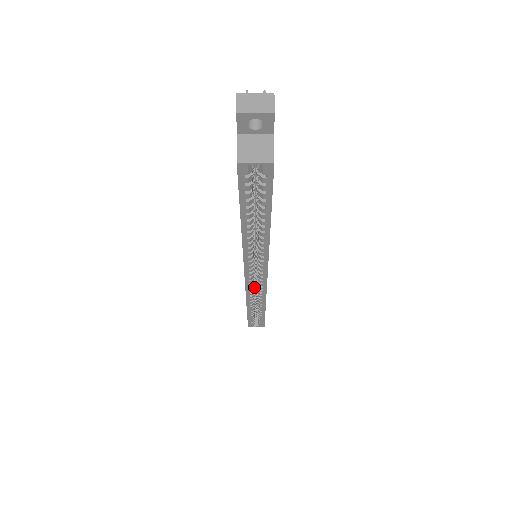
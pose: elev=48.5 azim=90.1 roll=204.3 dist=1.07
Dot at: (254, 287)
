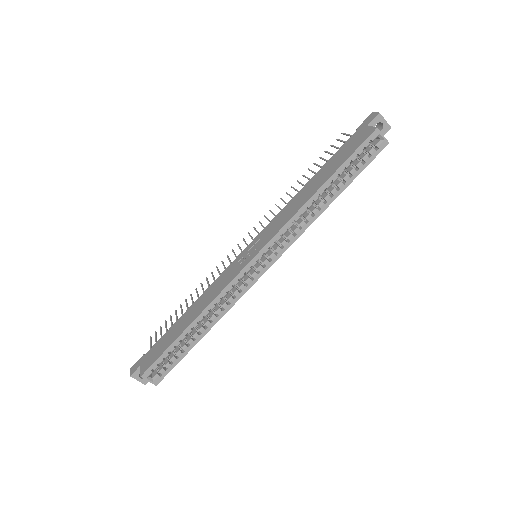
Dot at: (228, 291)
